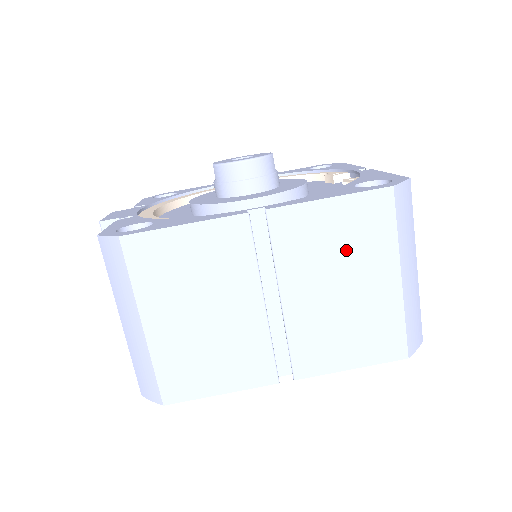
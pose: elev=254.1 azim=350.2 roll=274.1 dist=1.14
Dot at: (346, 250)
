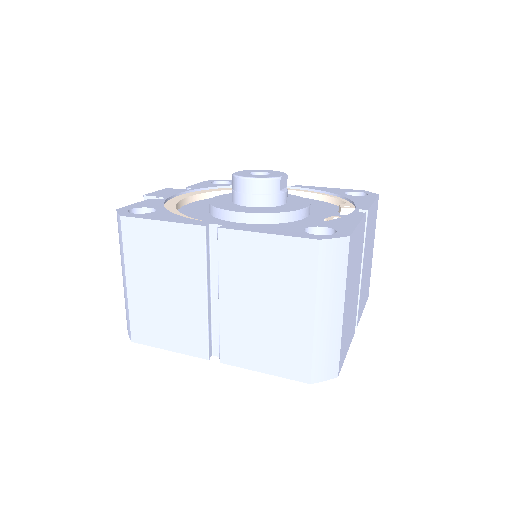
Dot at: (273, 279)
